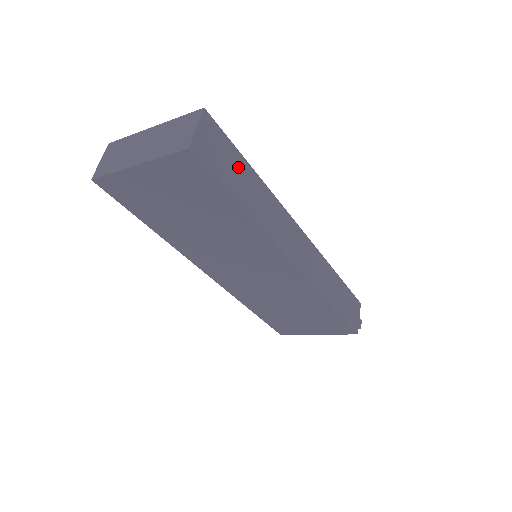
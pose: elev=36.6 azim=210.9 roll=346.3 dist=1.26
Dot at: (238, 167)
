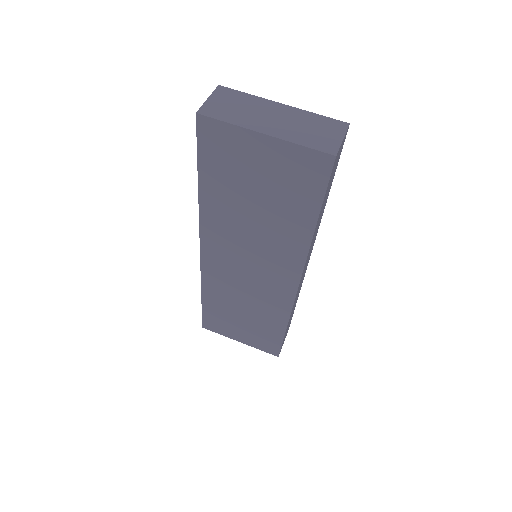
Dot at: (330, 185)
